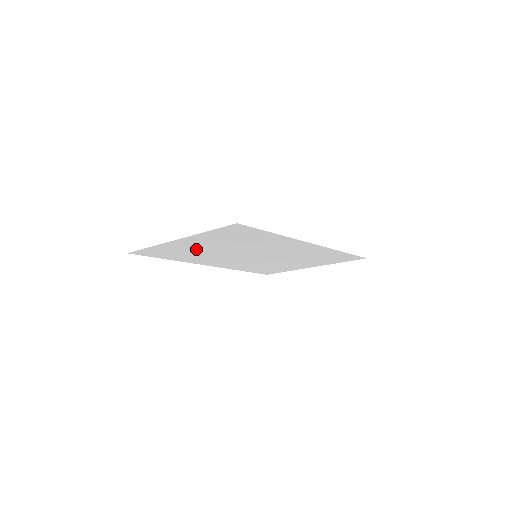
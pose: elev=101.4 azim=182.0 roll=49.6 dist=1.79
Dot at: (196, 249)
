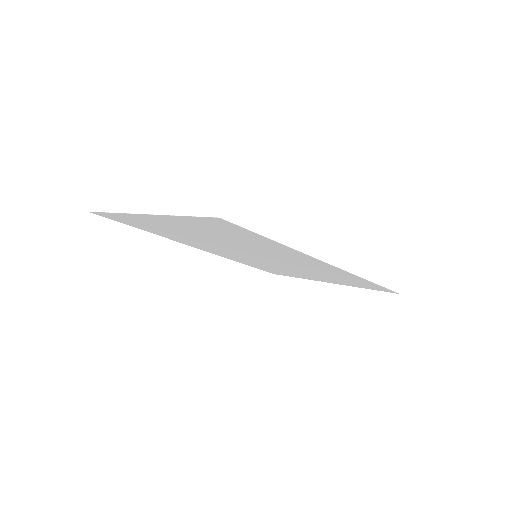
Dot at: (175, 230)
